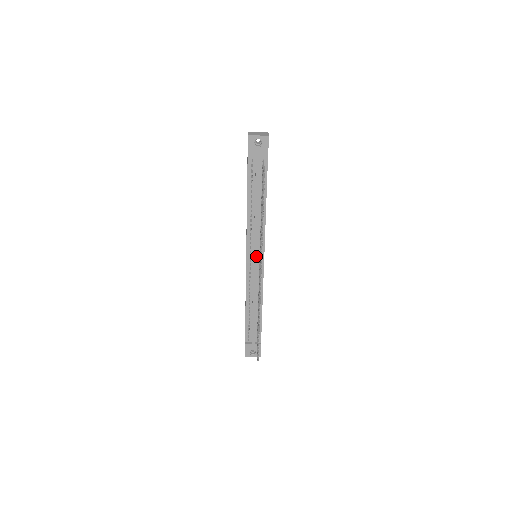
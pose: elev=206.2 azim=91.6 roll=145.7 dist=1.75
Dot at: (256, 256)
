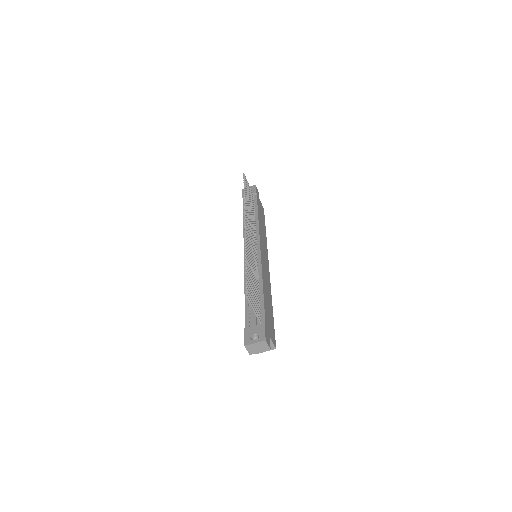
Dot at: occluded
